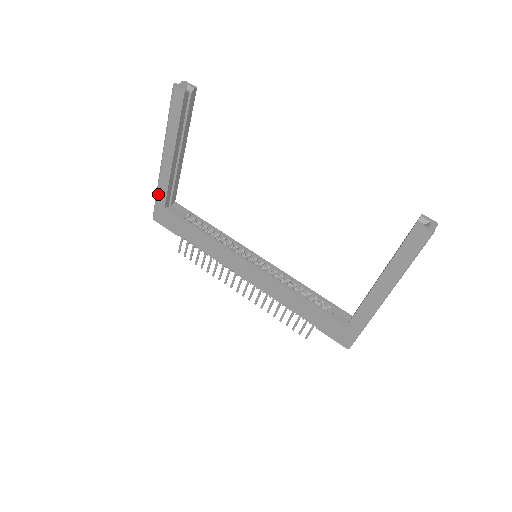
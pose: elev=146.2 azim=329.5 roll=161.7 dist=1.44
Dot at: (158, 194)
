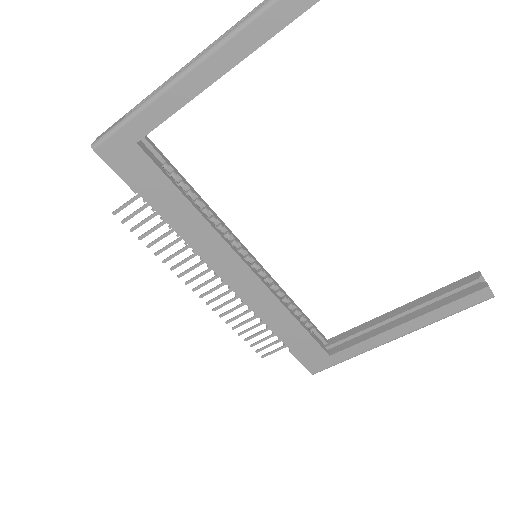
Dot at: (138, 116)
